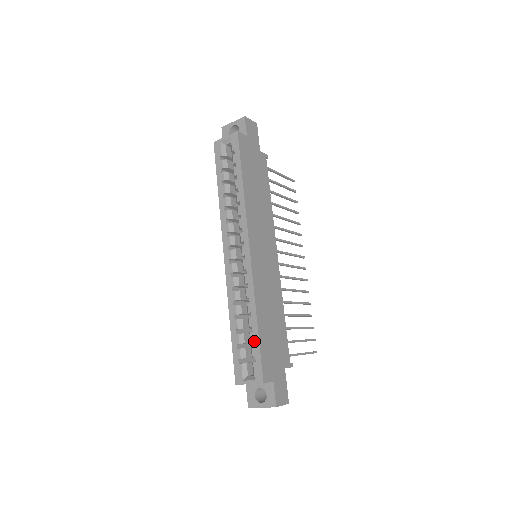
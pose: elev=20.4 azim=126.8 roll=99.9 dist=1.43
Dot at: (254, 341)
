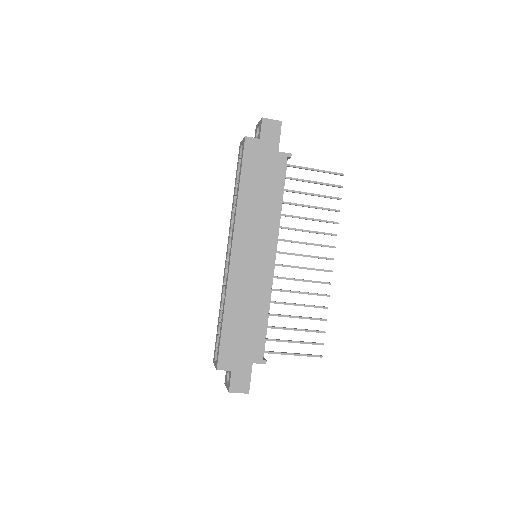
Dot at: (220, 333)
